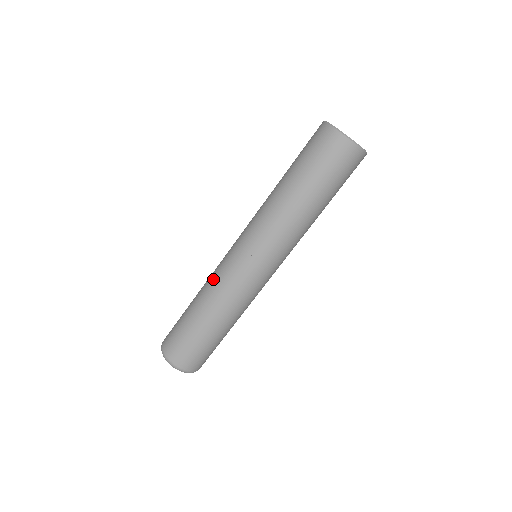
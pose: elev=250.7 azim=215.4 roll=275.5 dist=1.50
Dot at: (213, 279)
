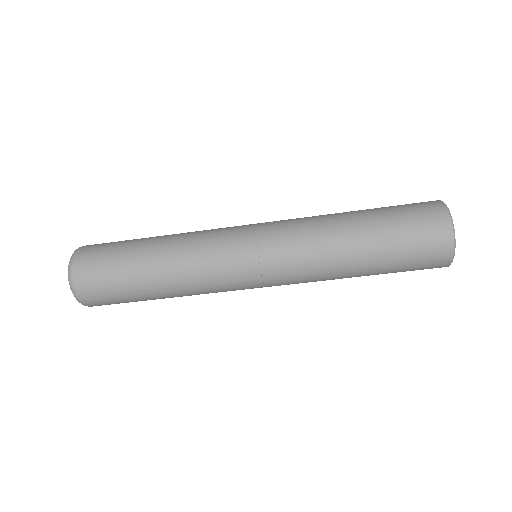
Dot at: (199, 277)
